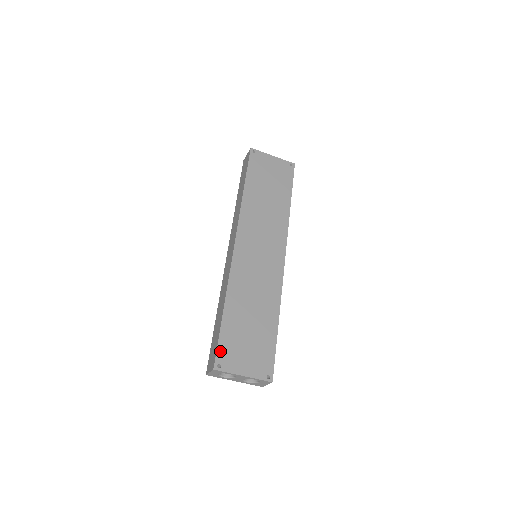
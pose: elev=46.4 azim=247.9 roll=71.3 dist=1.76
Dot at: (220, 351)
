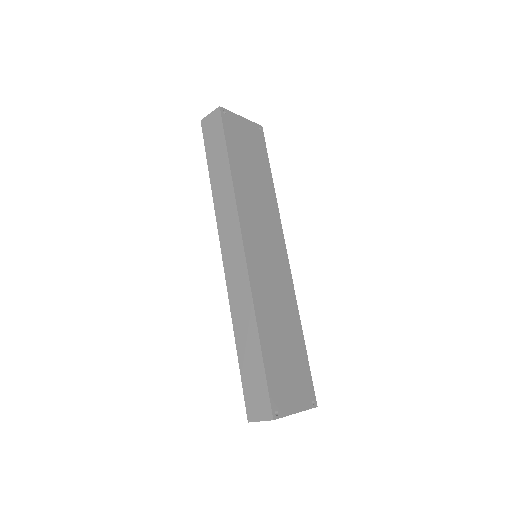
Dot at: (272, 394)
